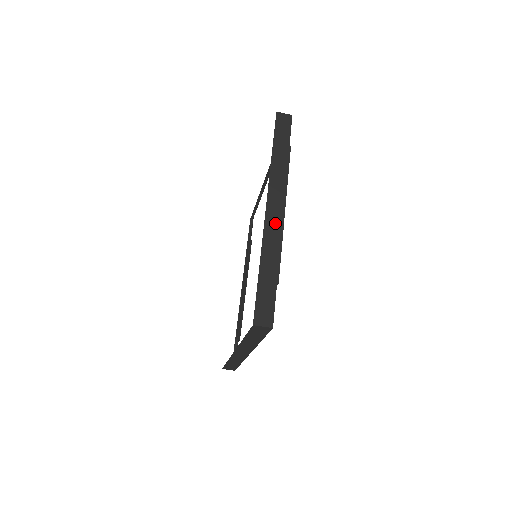
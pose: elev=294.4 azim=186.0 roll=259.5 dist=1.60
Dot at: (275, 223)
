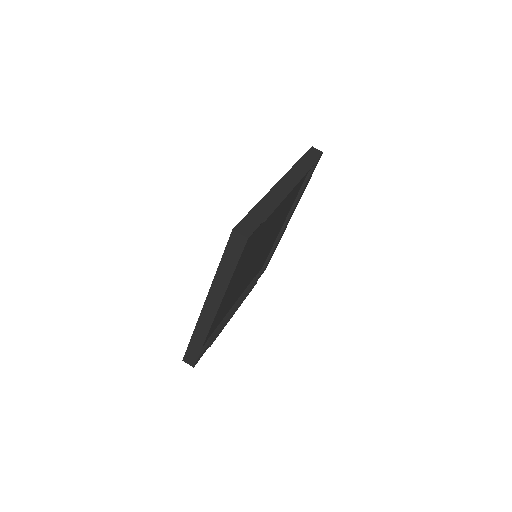
Dot at: (281, 191)
